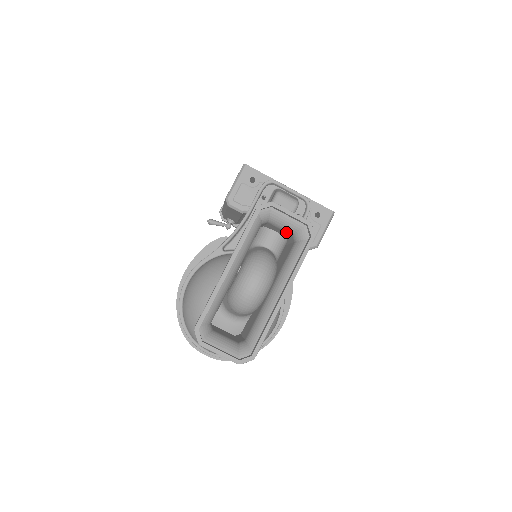
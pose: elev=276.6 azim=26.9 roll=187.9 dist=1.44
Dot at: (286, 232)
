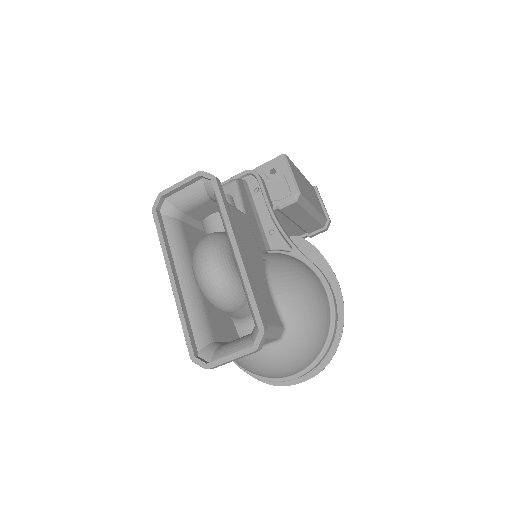
Dot at: (204, 203)
